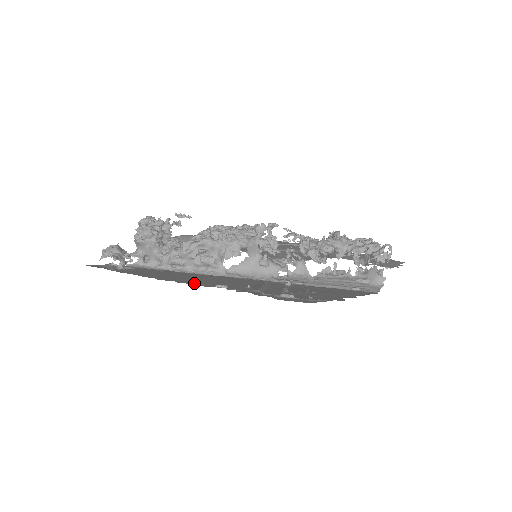
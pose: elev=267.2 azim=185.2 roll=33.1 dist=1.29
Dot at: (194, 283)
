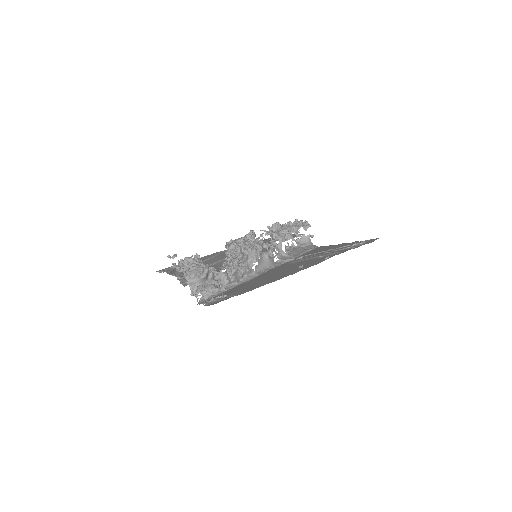
Dot at: (309, 266)
